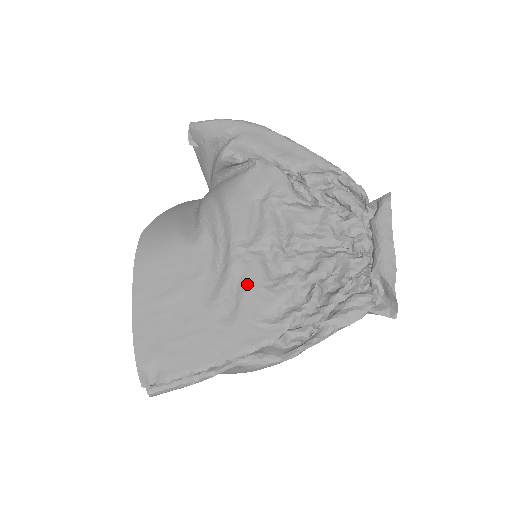
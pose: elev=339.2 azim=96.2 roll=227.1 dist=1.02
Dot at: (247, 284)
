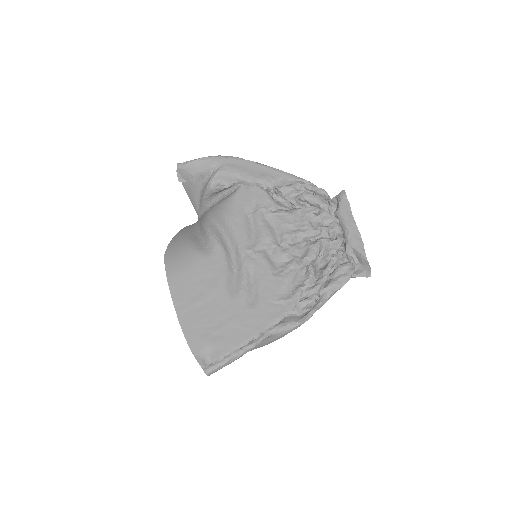
Dot at: (260, 275)
